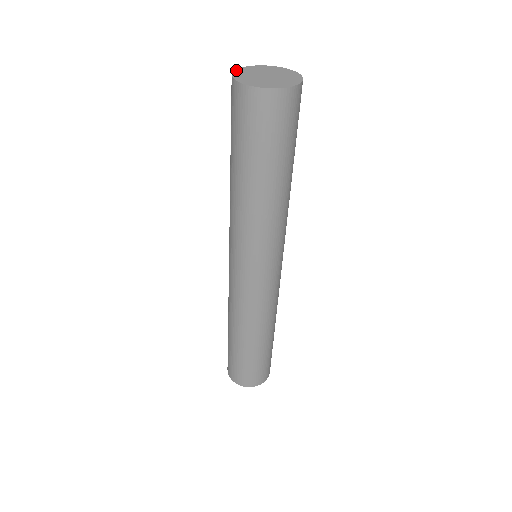
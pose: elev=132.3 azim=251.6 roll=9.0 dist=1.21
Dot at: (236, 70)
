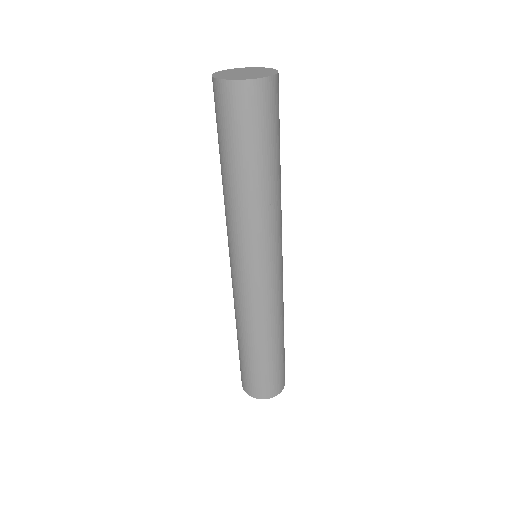
Dot at: (214, 77)
